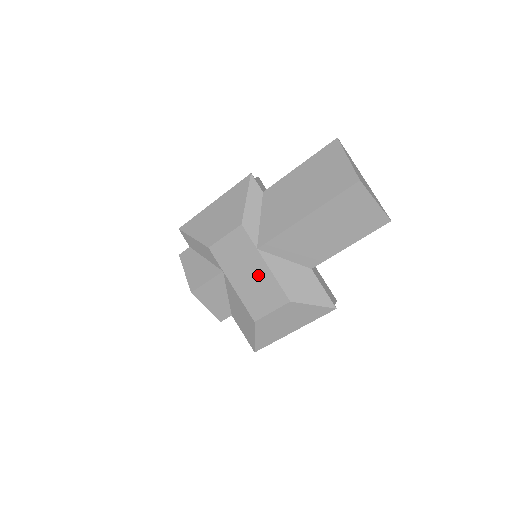
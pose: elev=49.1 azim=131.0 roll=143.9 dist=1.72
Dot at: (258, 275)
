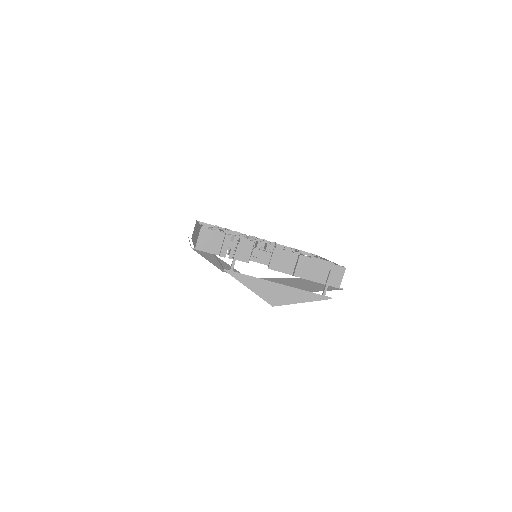
Dot at: occluded
